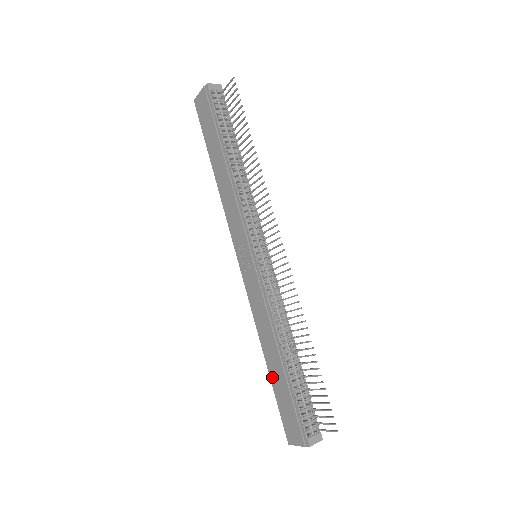
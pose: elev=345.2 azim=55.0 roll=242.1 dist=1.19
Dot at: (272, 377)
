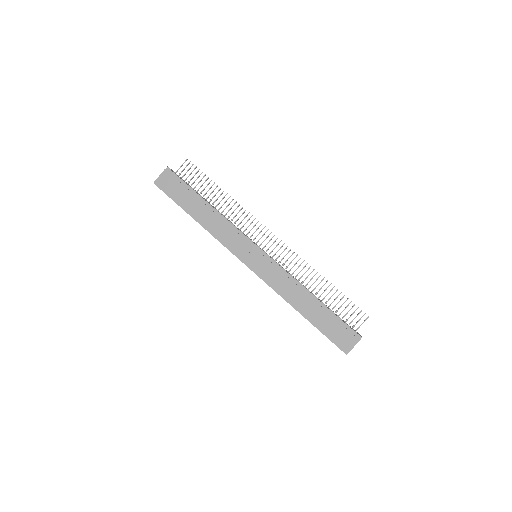
Dot at: (312, 320)
